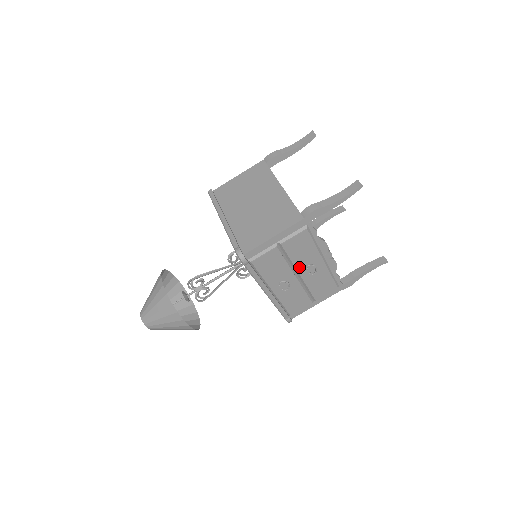
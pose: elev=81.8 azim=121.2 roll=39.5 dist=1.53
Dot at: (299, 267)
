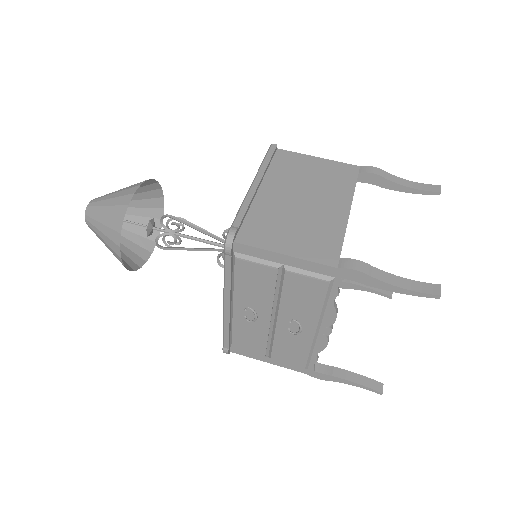
Dot at: (283, 312)
